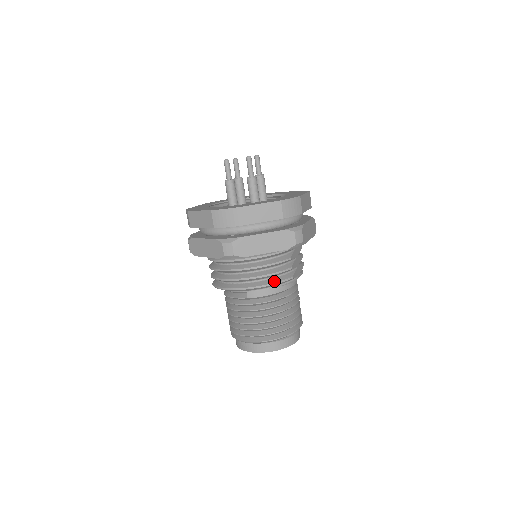
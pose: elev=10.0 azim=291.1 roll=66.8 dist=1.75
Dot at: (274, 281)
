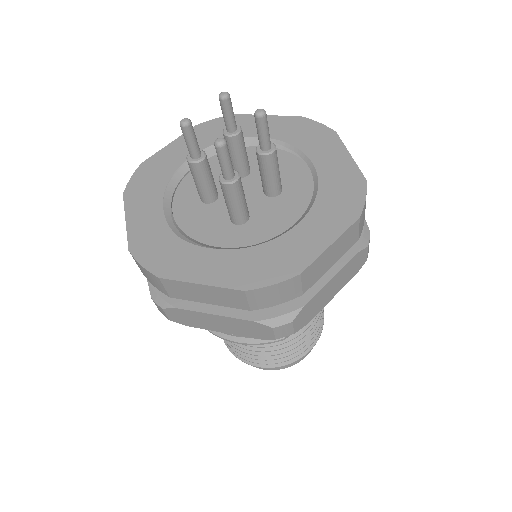
Dot at: (249, 340)
